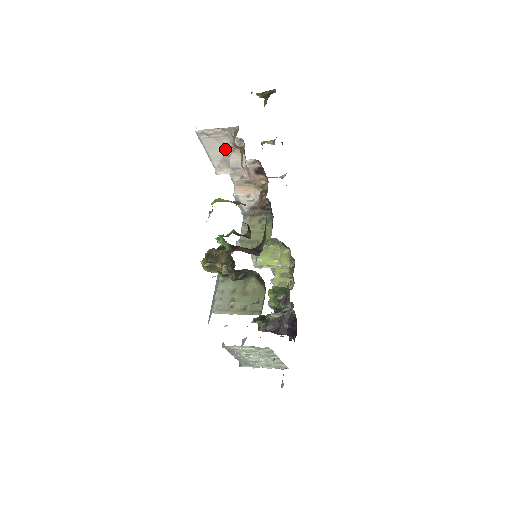
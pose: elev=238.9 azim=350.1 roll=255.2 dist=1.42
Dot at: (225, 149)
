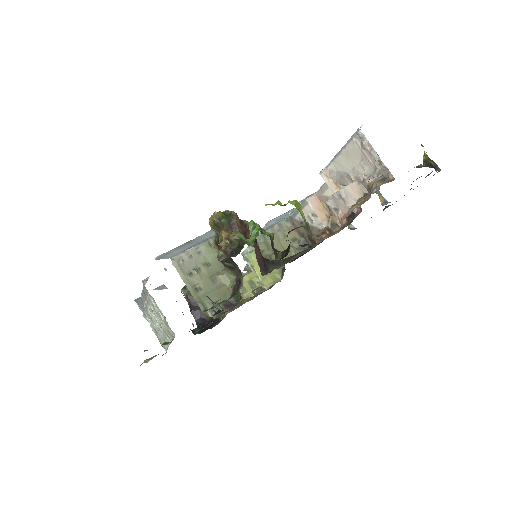
Dot at: (356, 171)
